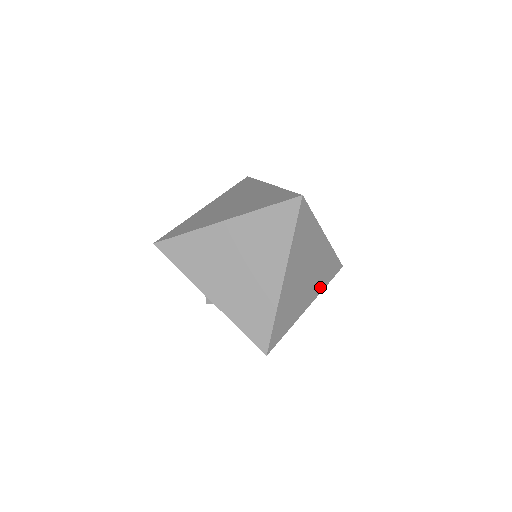
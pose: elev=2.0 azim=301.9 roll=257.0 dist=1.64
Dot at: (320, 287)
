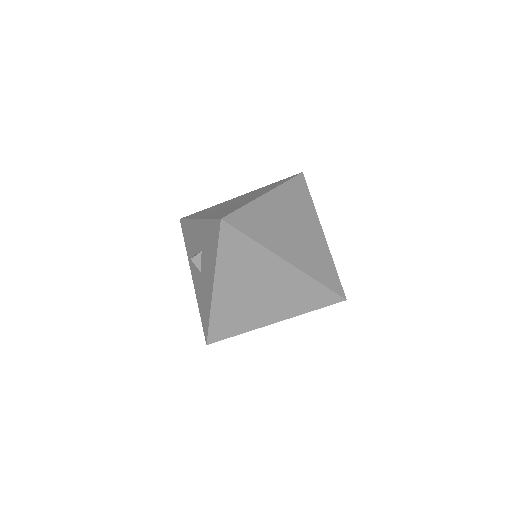
Dot at: (309, 269)
